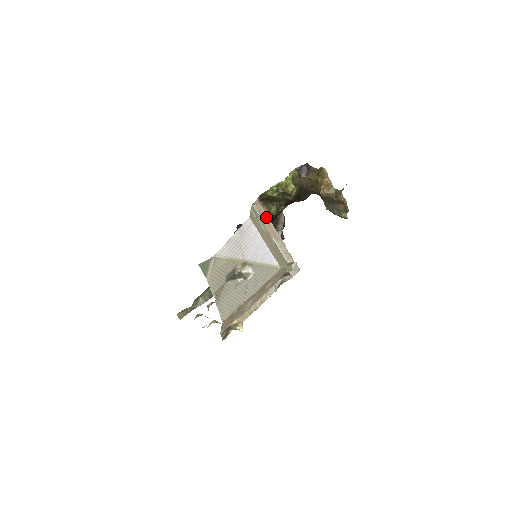
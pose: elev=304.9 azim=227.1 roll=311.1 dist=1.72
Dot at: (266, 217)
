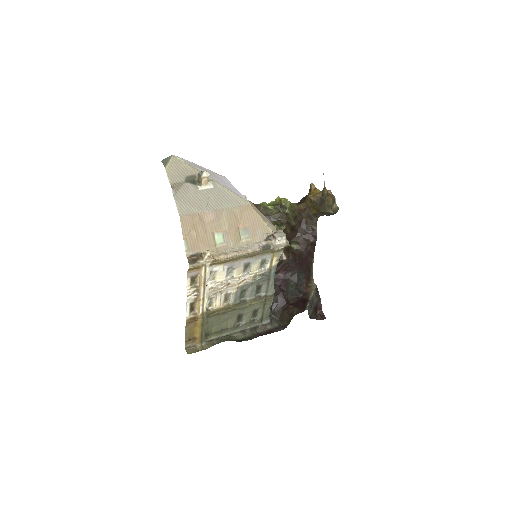
Dot at: (257, 210)
